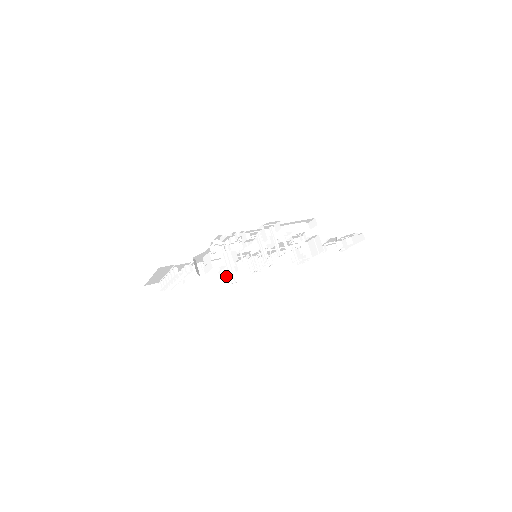
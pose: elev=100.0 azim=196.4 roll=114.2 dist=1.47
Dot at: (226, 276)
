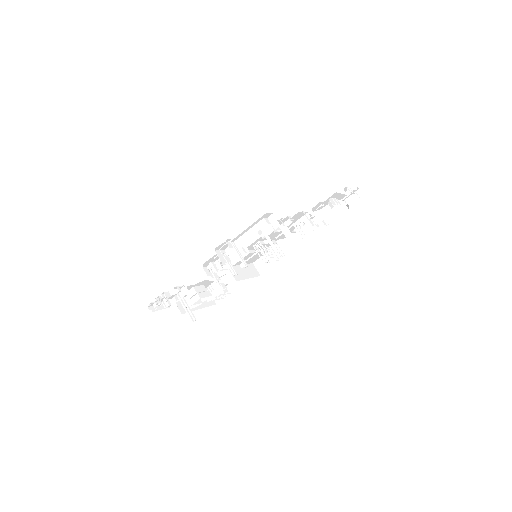
Dot at: (264, 268)
